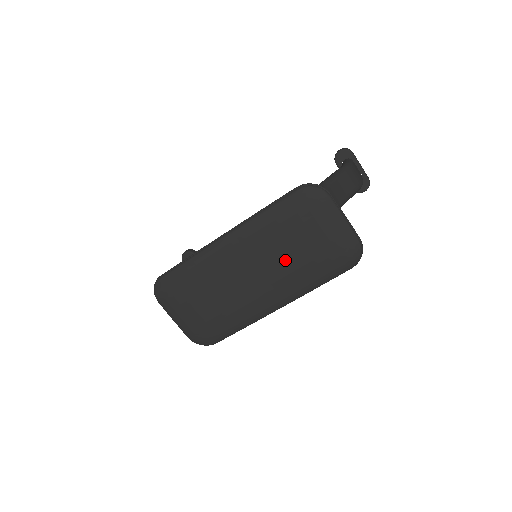
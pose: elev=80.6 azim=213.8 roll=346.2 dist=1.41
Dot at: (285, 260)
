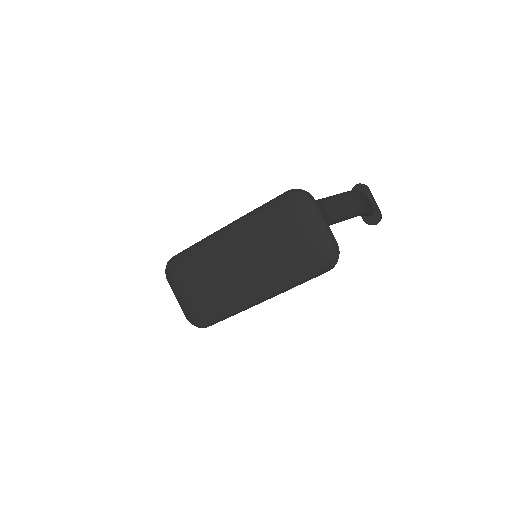
Dot at: (270, 254)
